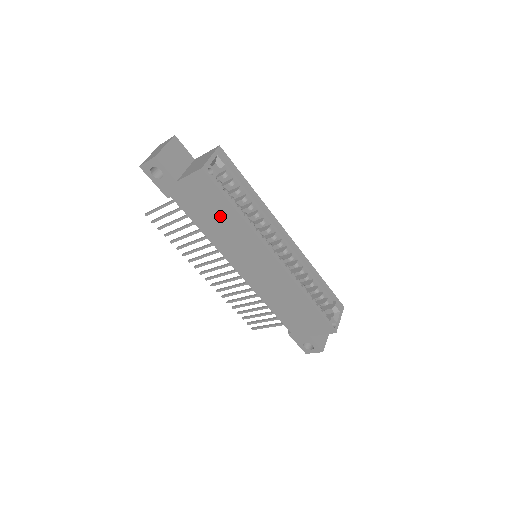
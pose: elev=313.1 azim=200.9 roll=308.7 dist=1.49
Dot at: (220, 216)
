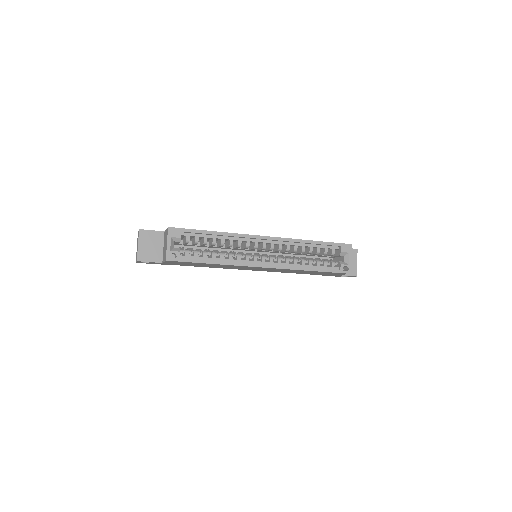
Dot at: occluded
